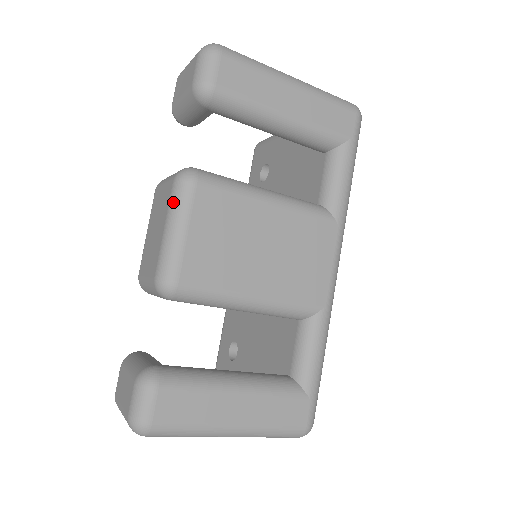
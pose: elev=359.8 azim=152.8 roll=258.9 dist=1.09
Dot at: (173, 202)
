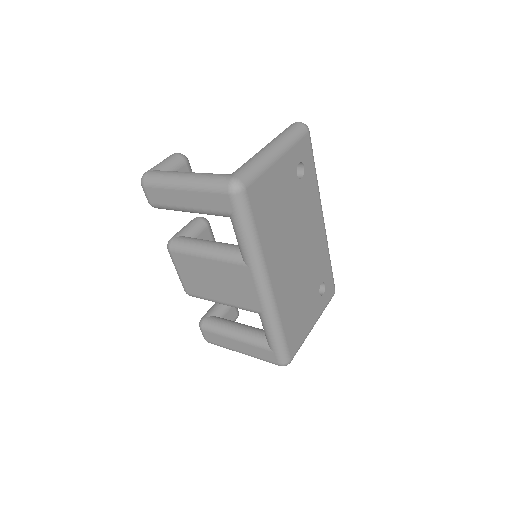
Dot at: occluded
